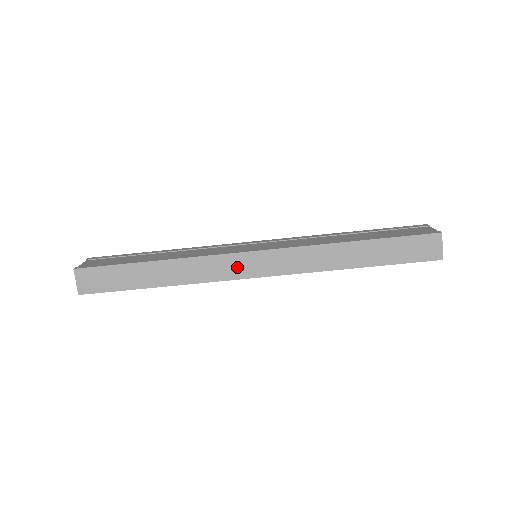
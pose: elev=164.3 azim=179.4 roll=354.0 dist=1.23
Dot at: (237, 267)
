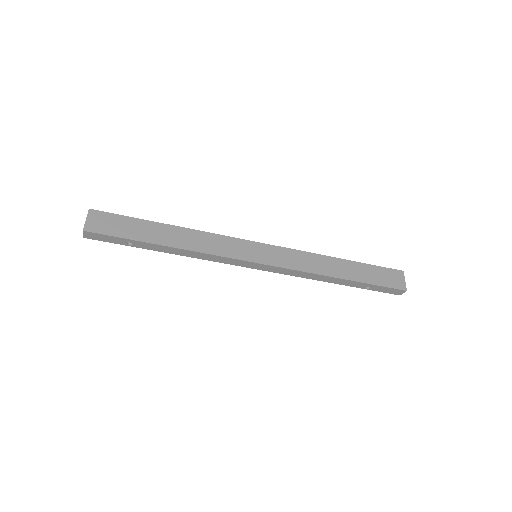
Dot at: (243, 250)
